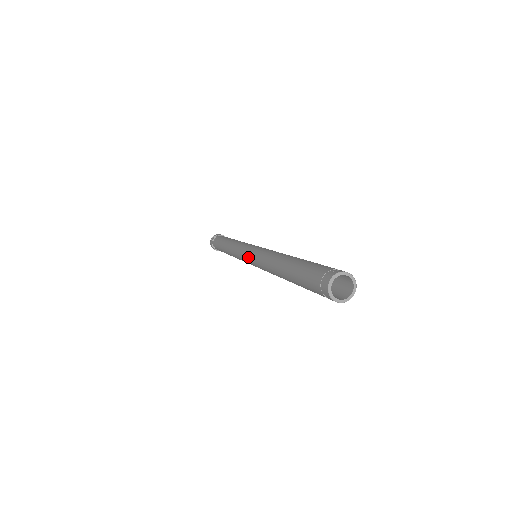
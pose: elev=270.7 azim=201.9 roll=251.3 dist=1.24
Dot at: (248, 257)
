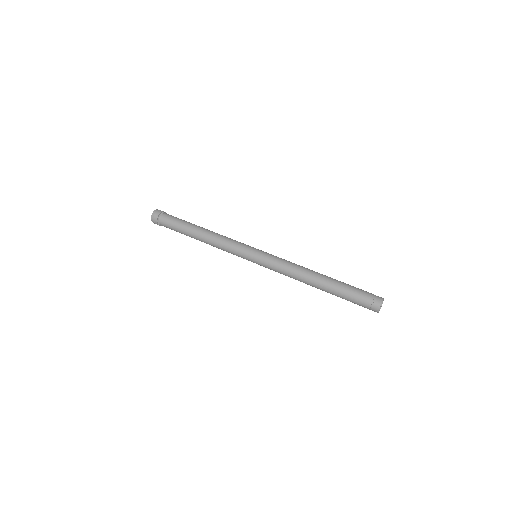
Dot at: occluded
